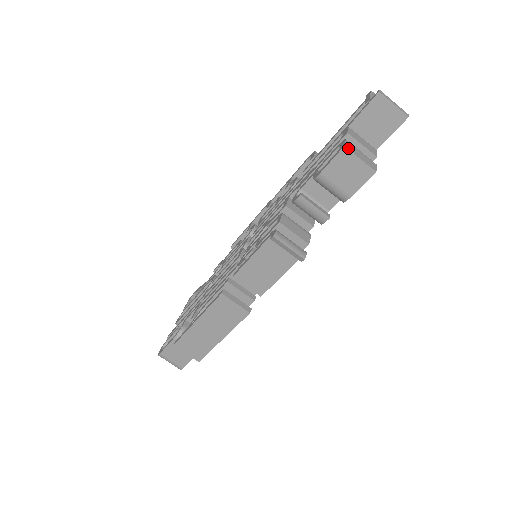
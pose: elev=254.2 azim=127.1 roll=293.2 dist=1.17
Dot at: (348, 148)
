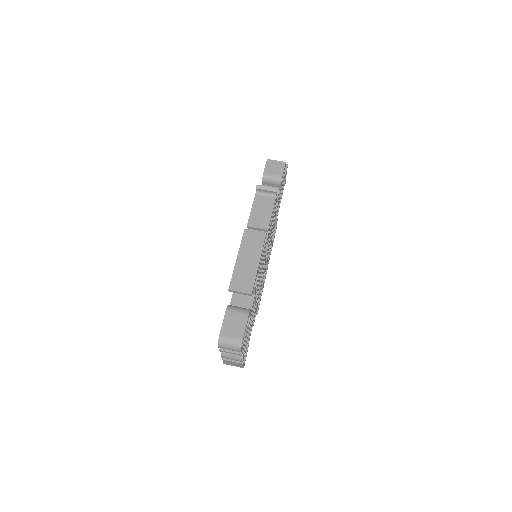
Dot at: (269, 160)
